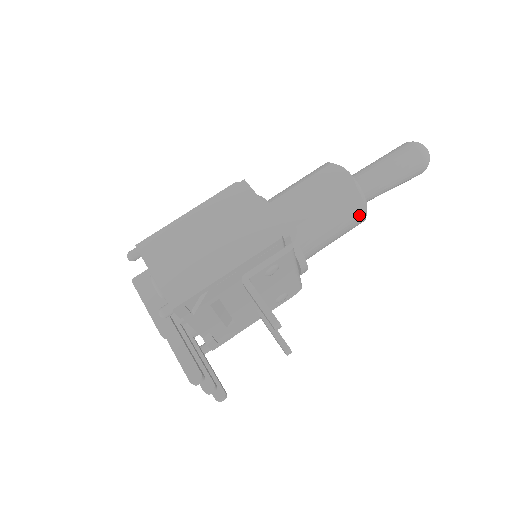
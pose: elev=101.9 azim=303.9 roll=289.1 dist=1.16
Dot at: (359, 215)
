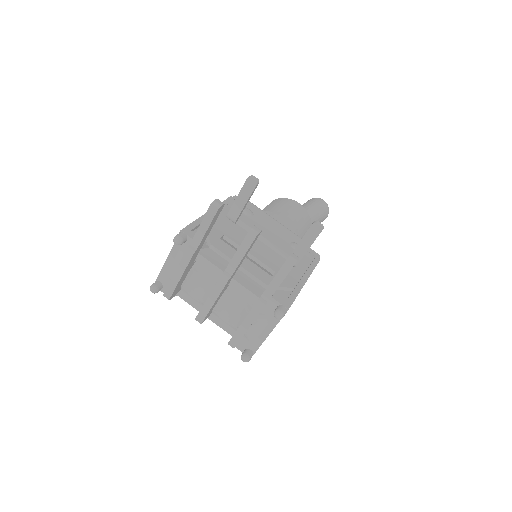
Dot at: (292, 203)
